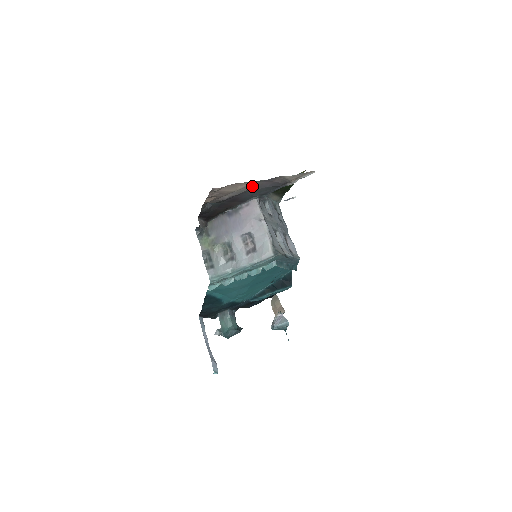
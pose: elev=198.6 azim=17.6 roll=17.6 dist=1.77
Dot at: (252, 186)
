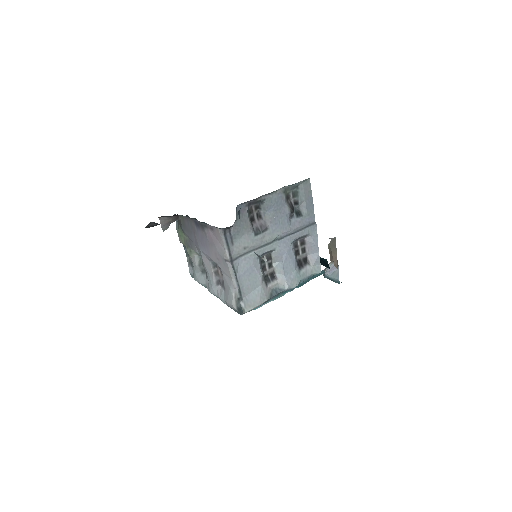
Dot at: occluded
